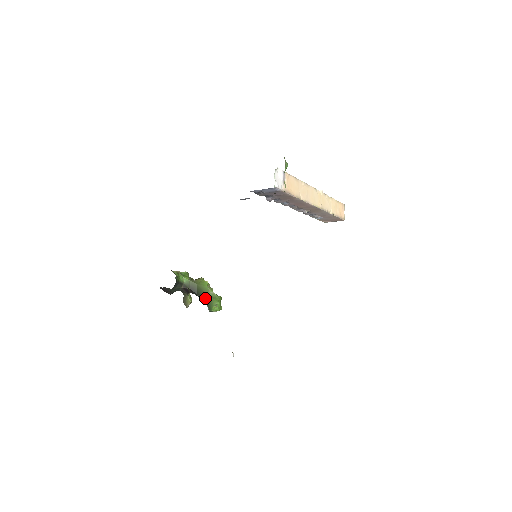
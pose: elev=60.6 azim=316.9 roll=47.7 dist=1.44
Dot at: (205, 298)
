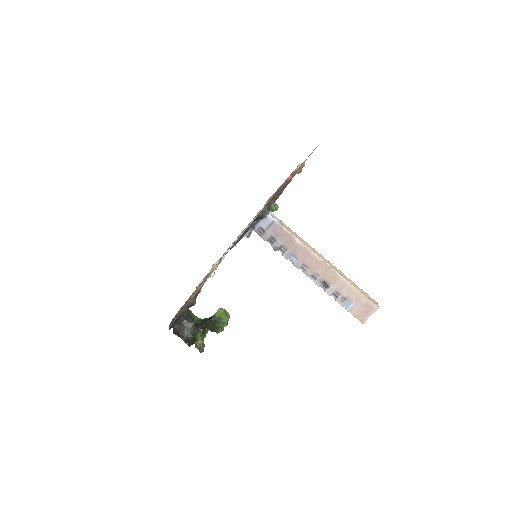
Dot at: (212, 318)
